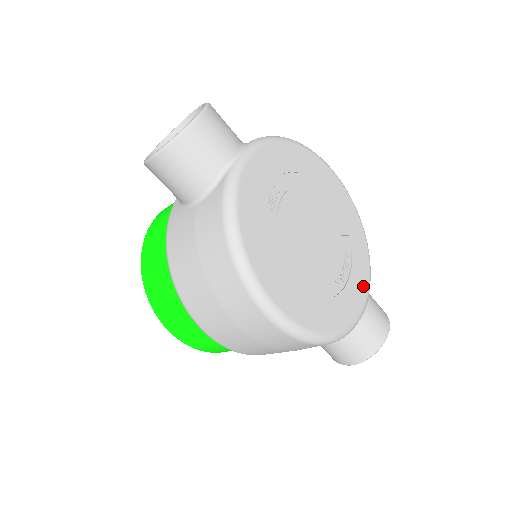
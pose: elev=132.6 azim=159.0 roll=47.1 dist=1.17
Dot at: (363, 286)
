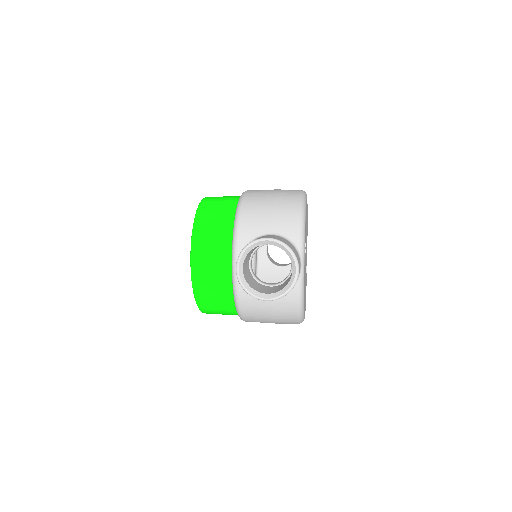
Dot at: occluded
